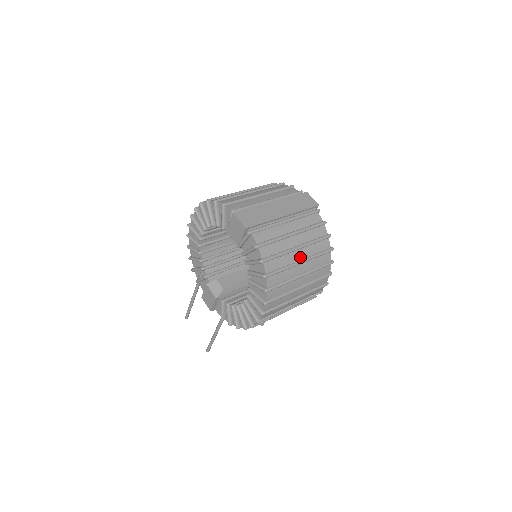
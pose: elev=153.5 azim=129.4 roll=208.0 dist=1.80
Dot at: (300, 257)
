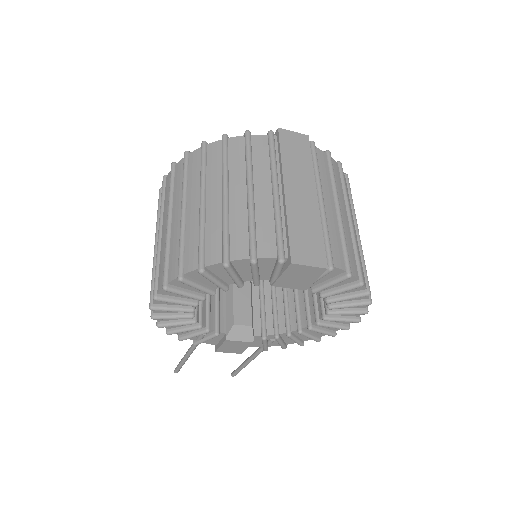
Dot at: (353, 225)
